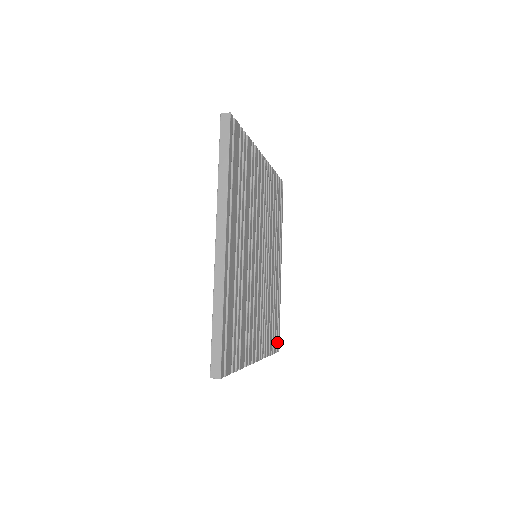
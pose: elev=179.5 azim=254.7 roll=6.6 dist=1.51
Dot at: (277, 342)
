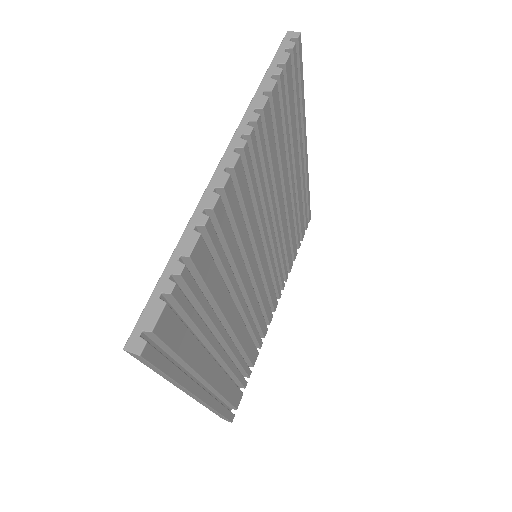
Dot at: (306, 222)
